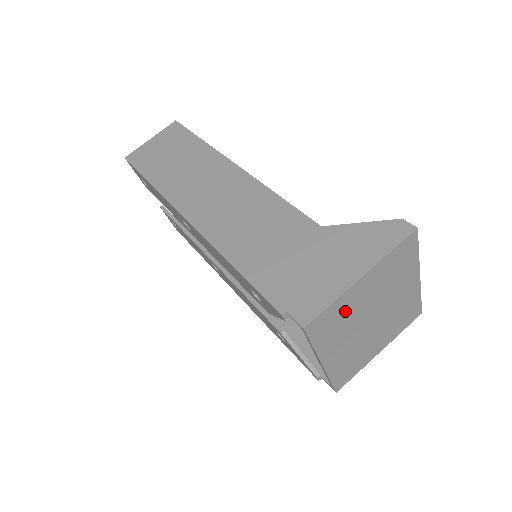
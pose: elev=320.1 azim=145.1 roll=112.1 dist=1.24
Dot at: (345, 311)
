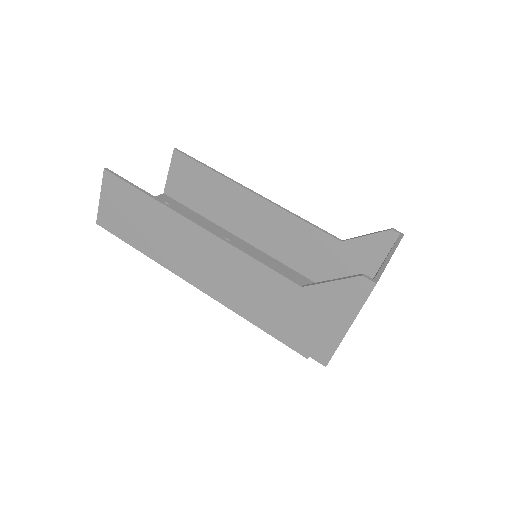
Dot at: occluded
